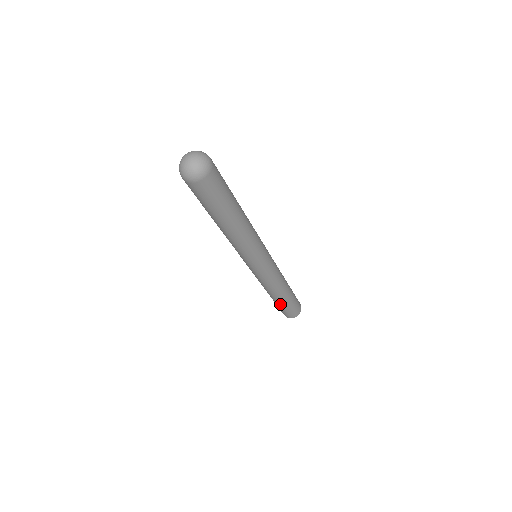
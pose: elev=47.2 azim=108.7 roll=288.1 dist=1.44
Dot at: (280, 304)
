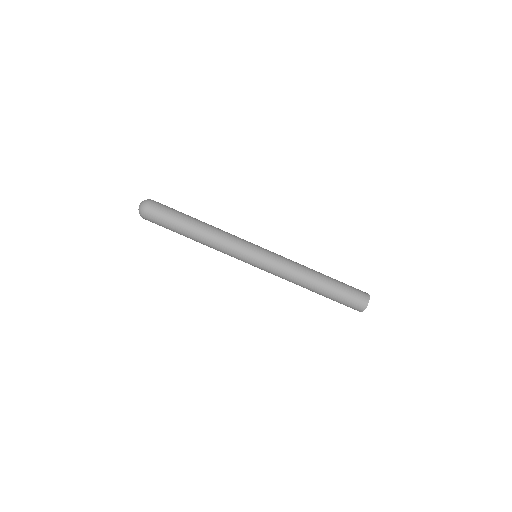
Dot at: (328, 296)
